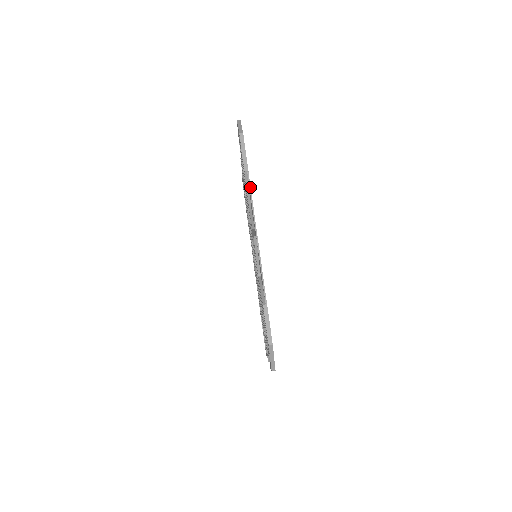
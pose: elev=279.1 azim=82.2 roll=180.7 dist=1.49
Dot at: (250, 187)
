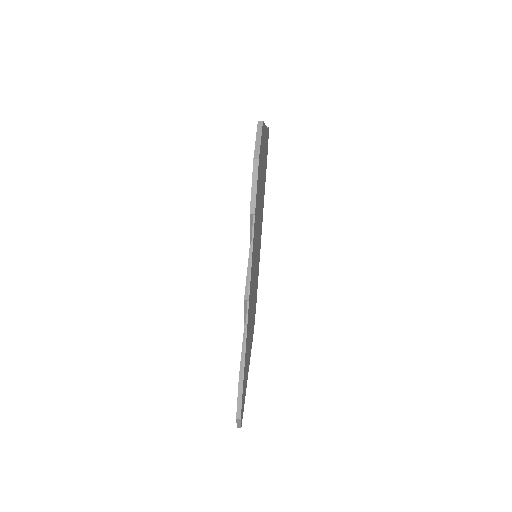
Dot at: occluded
